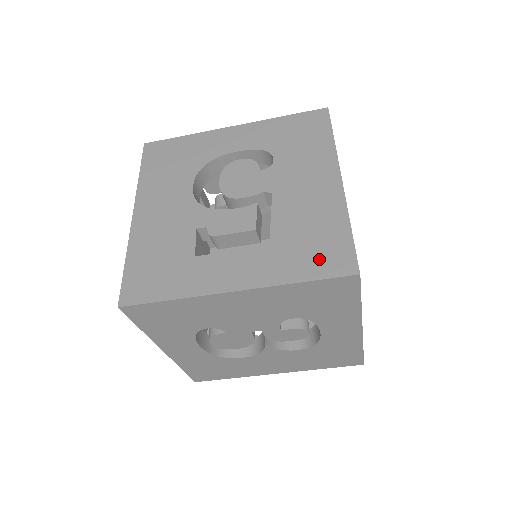
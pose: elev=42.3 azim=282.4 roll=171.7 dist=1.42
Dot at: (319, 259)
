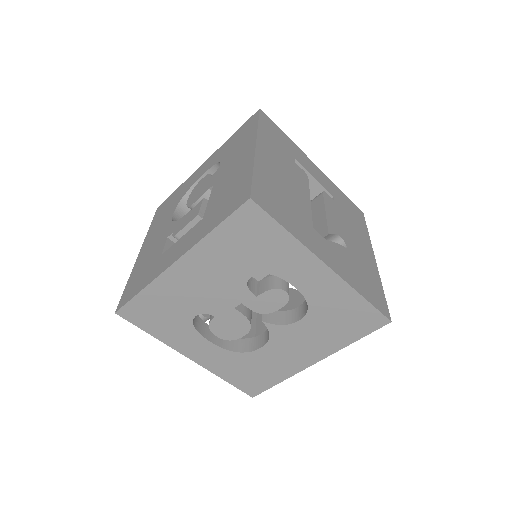
Dot at: (228, 206)
